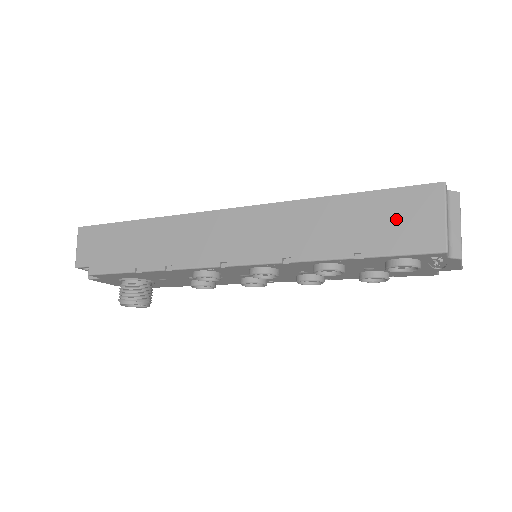
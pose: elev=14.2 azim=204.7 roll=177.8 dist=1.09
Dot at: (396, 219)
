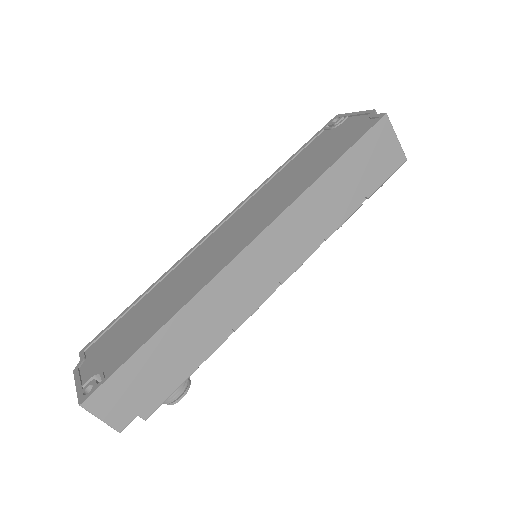
Dot at: (373, 159)
